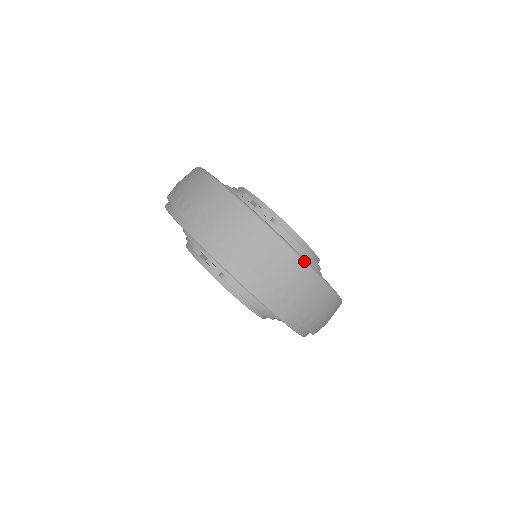
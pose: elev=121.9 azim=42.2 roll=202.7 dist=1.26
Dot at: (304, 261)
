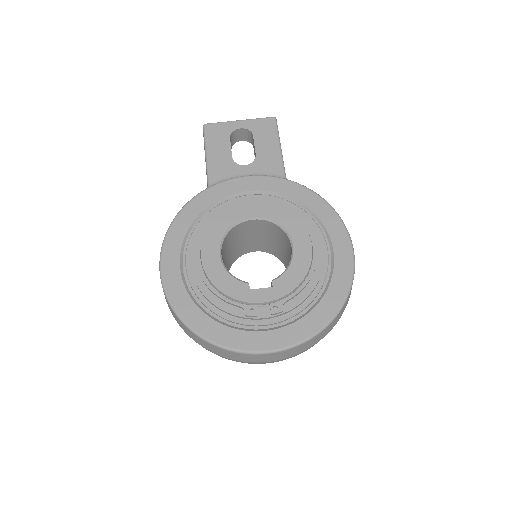
Dot at: (337, 316)
